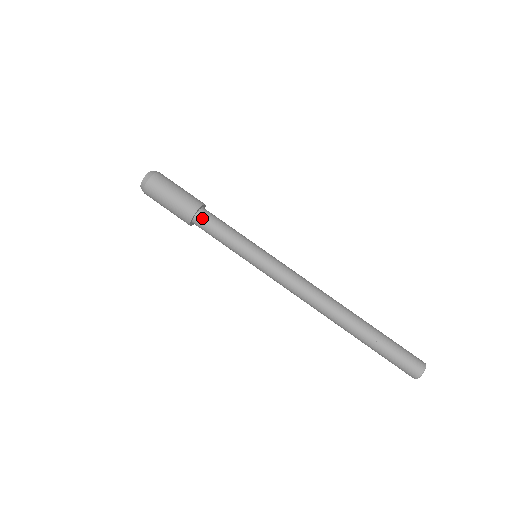
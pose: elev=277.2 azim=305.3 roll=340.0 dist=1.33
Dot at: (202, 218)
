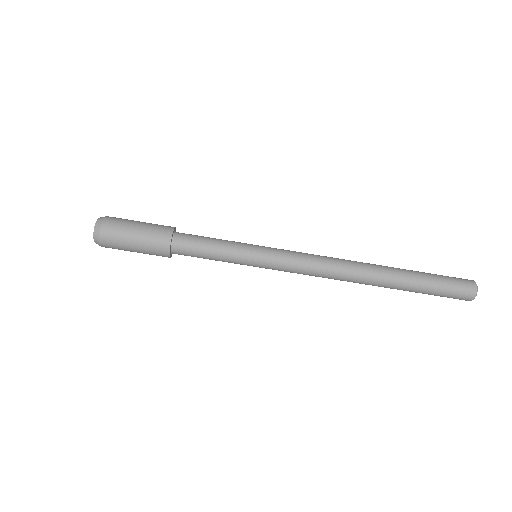
Dot at: (179, 253)
